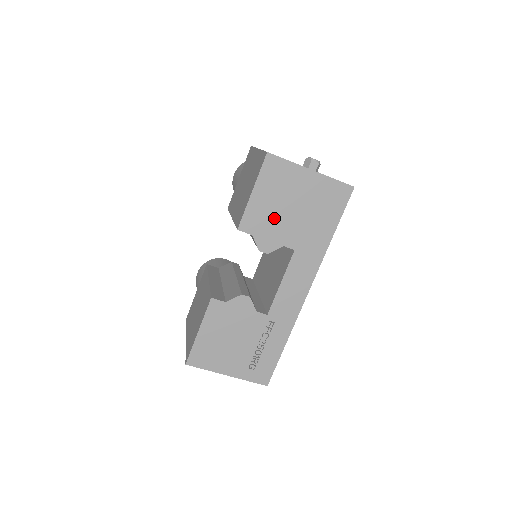
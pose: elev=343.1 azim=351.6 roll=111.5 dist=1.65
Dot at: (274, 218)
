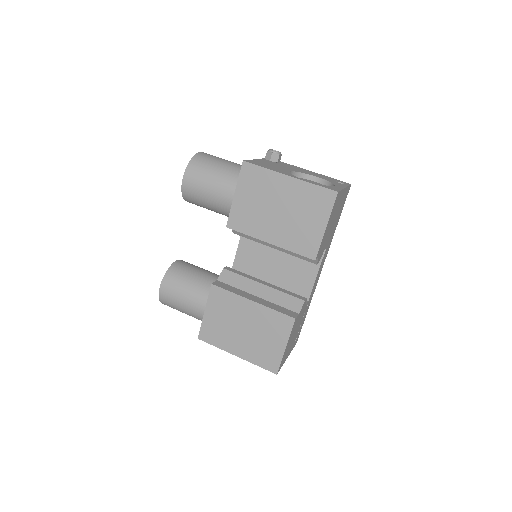
Dot at: (327, 236)
